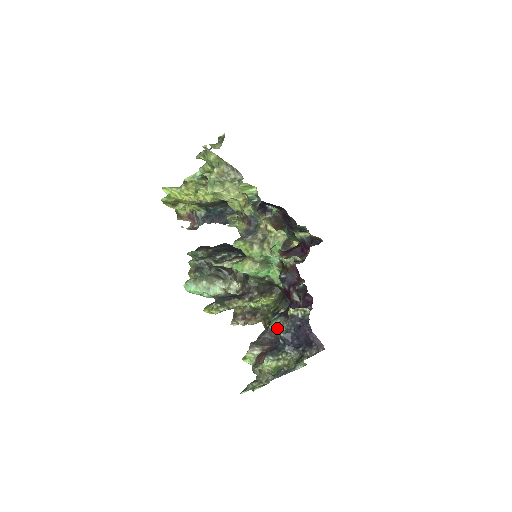
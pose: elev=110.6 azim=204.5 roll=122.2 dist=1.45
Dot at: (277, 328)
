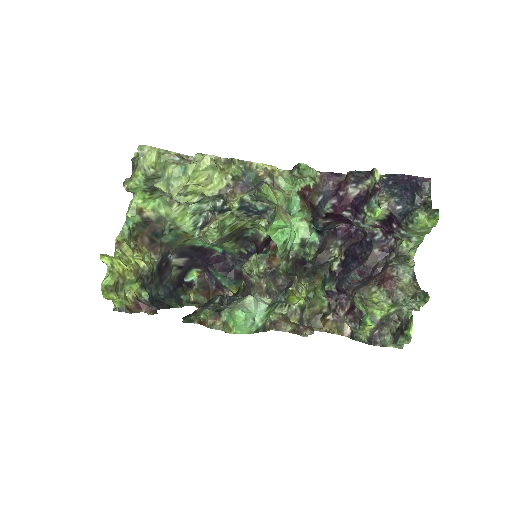
Dot at: (383, 202)
